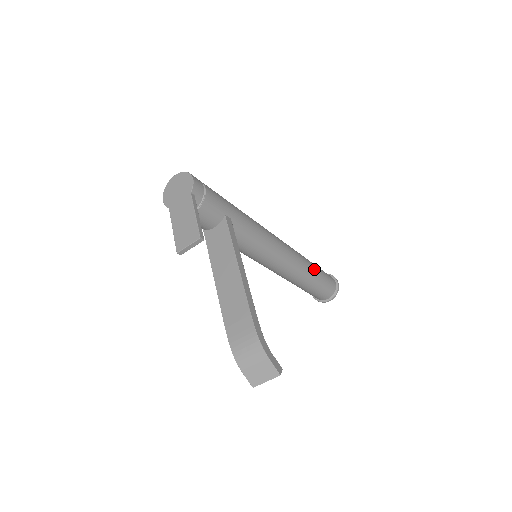
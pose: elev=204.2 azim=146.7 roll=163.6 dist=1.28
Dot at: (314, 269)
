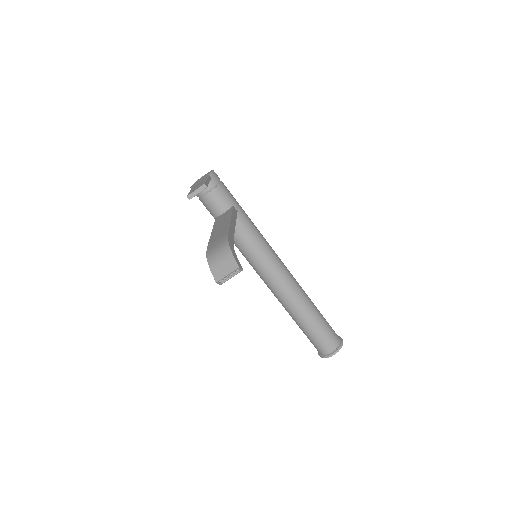
Dot at: (315, 308)
